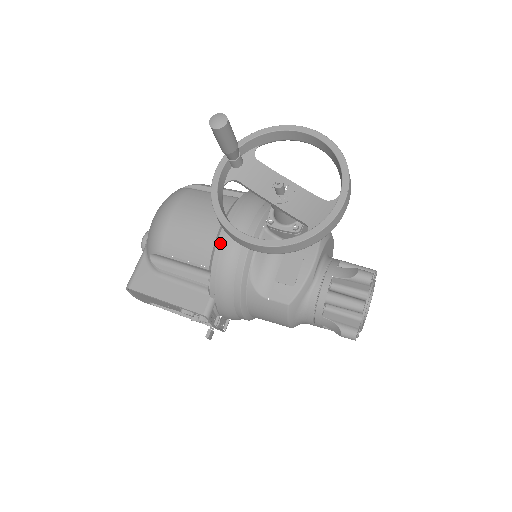
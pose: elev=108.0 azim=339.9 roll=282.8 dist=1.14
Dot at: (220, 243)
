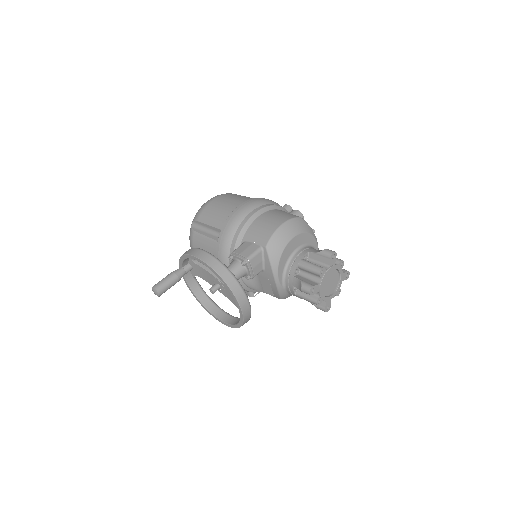
Dot at: occluded
